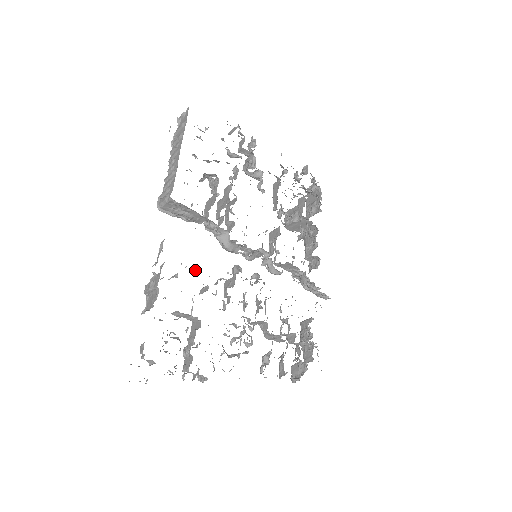
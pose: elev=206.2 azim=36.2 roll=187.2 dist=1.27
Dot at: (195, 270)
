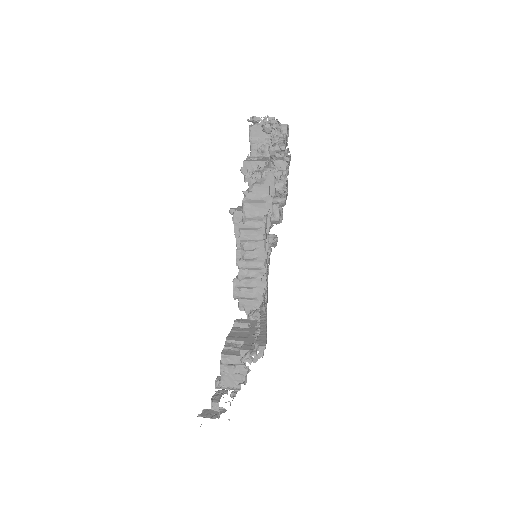
Dot at: (258, 334)
